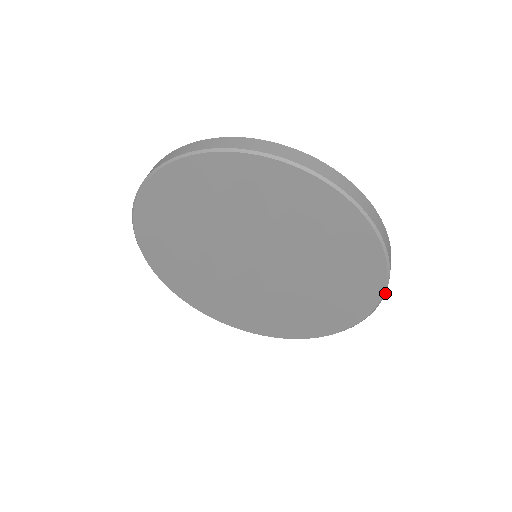
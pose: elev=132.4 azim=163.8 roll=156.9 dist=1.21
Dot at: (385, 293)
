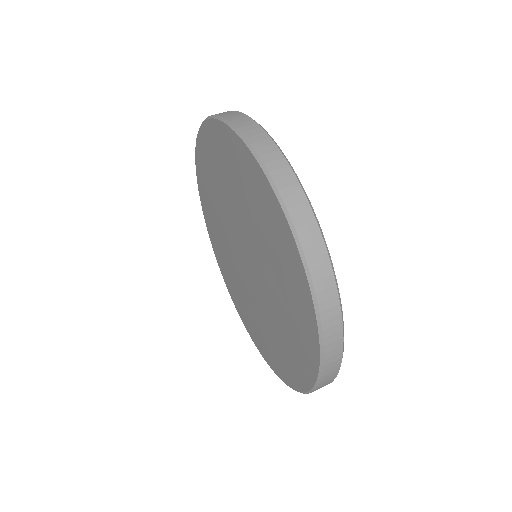
Dot at: (323, 370)
